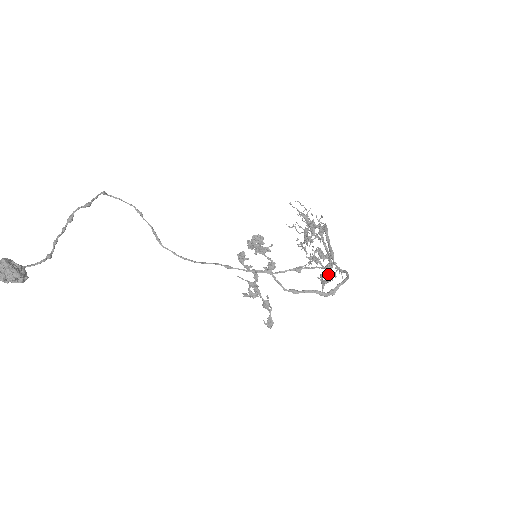
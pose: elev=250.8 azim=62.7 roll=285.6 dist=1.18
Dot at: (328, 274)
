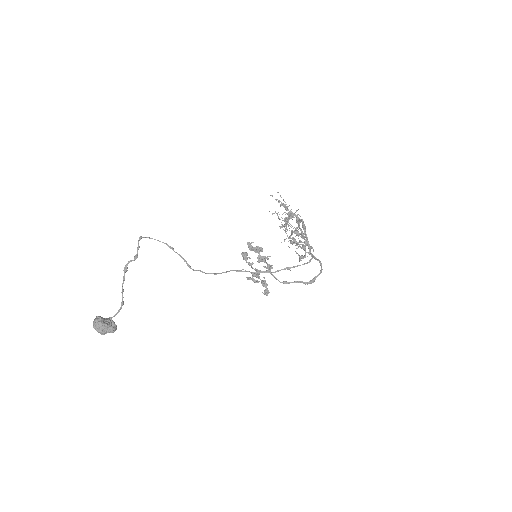
Dot at: (302, 244)
